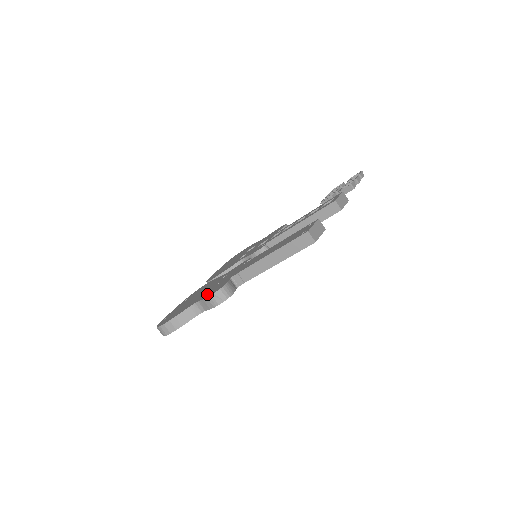
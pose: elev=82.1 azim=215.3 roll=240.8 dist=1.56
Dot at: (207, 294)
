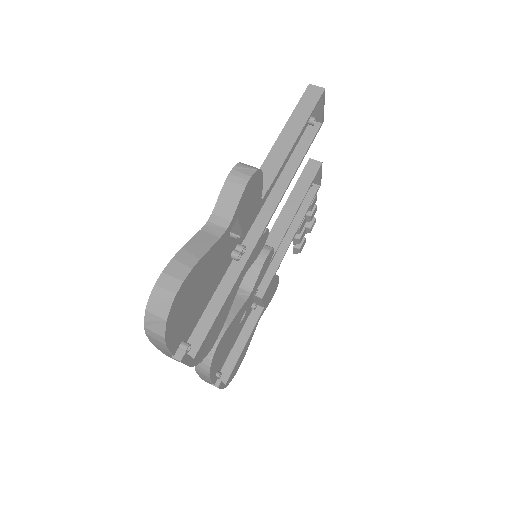
Dot at: occluded
